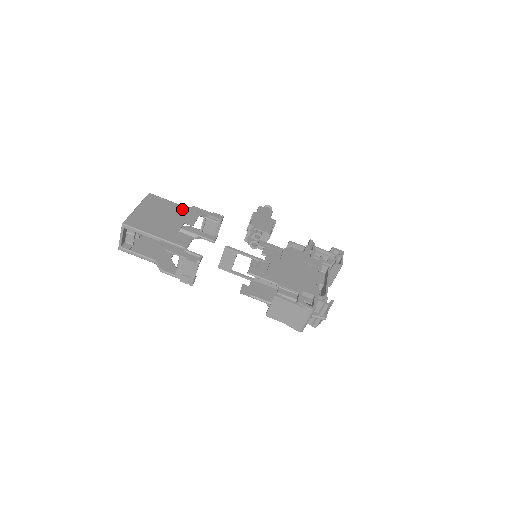
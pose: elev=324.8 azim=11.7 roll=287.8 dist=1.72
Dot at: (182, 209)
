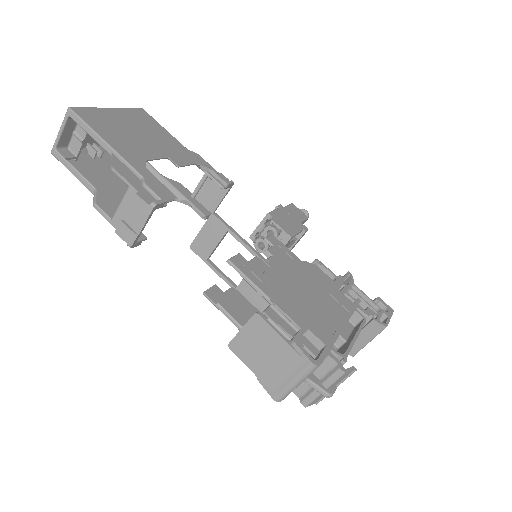
Dot at: (177, 145)
